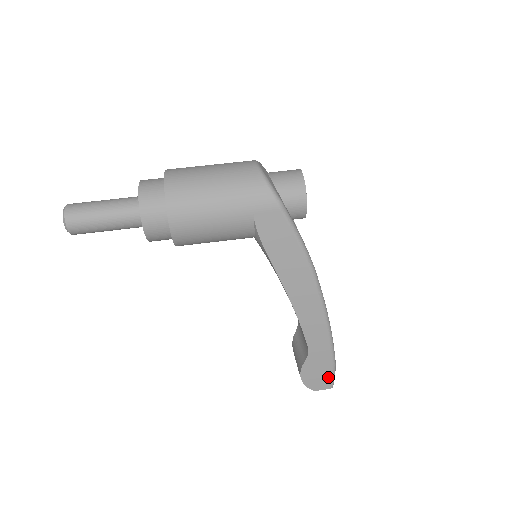
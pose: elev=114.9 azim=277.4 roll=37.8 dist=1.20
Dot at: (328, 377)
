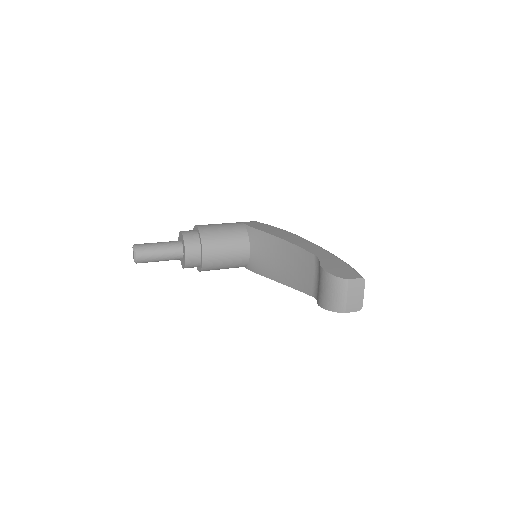
Dot at: (350, 270)
